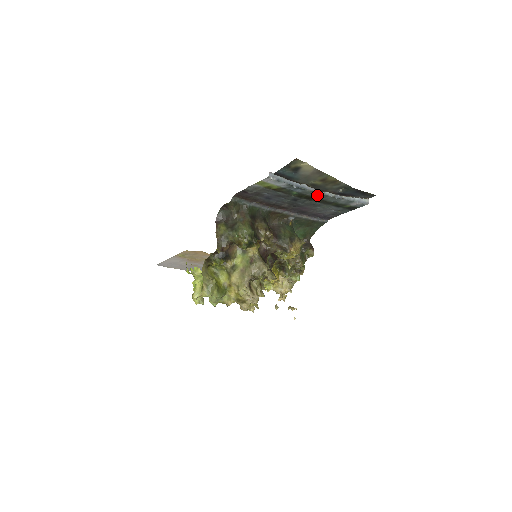
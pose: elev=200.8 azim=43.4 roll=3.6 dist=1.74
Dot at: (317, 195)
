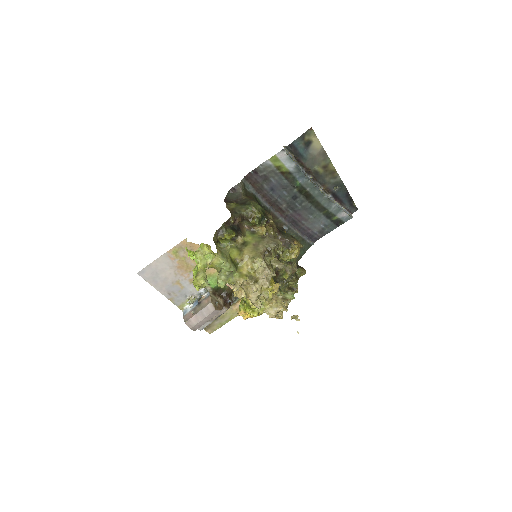
Dot at: (315, 192)
